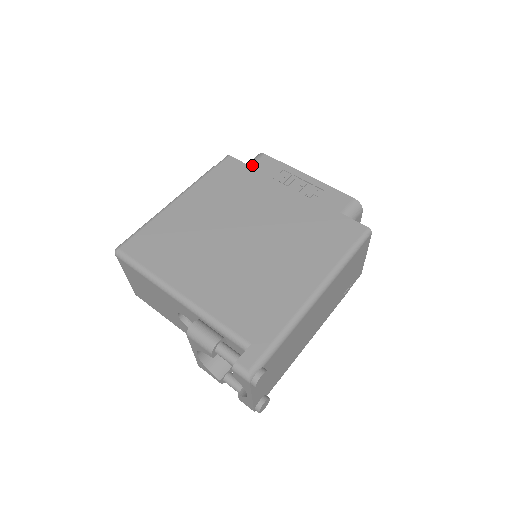
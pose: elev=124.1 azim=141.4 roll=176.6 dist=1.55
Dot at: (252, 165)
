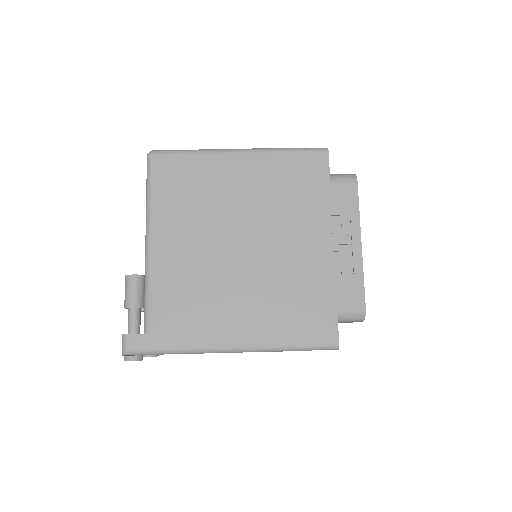
Dot at: (333, 182)
